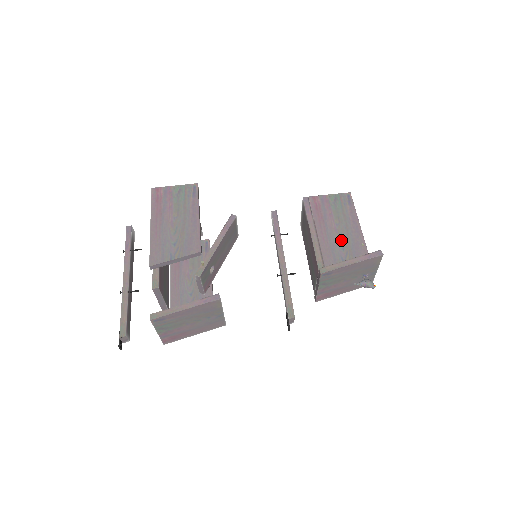
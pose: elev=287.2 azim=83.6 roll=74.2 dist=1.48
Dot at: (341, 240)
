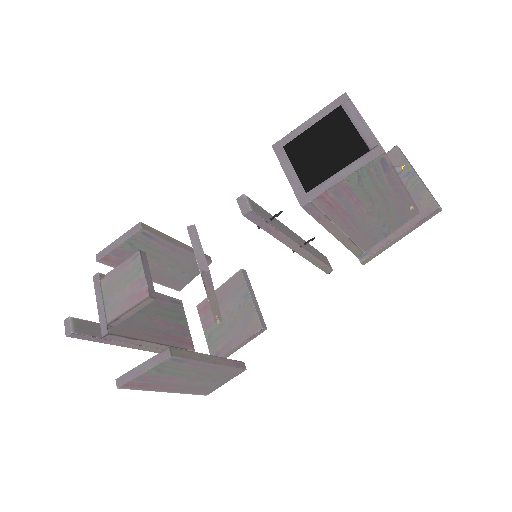
Dot at: (380, 220)
